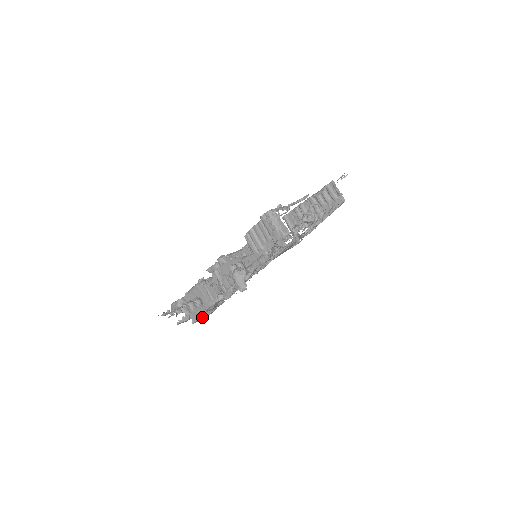
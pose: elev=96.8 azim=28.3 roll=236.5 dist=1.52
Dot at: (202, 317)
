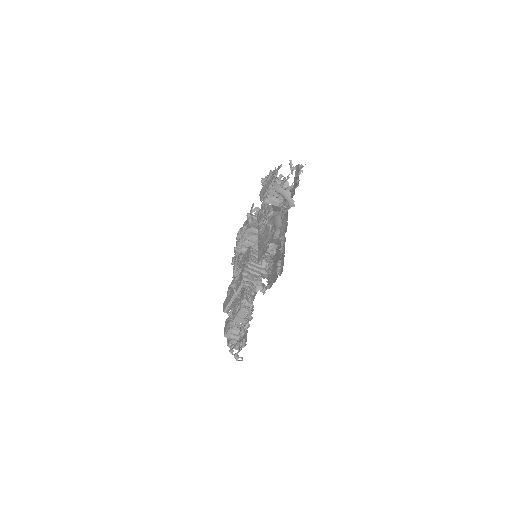
Dot at: occluded
